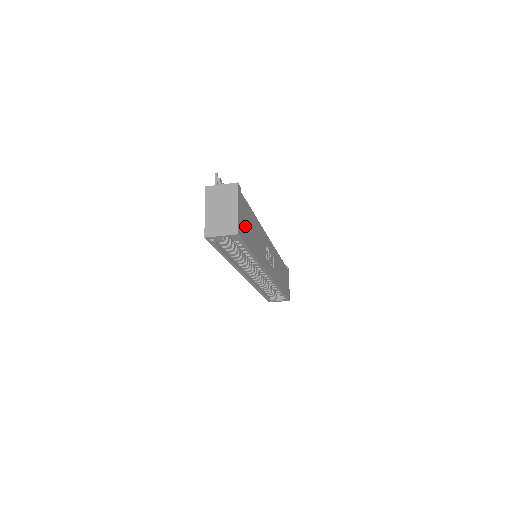
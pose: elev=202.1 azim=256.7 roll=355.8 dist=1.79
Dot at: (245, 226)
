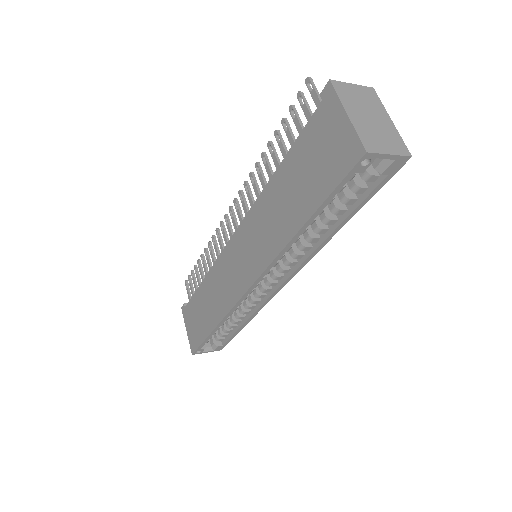
Dot at: occluded
